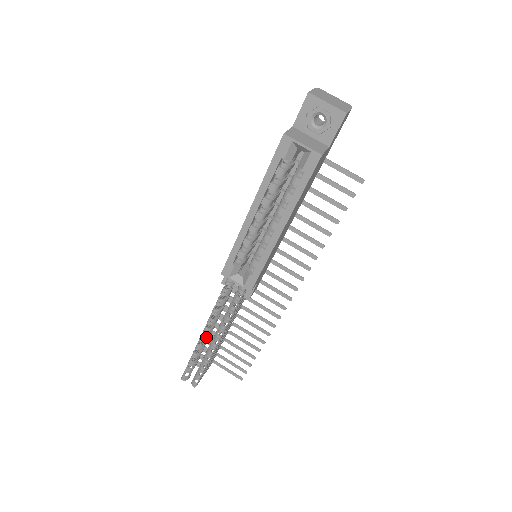
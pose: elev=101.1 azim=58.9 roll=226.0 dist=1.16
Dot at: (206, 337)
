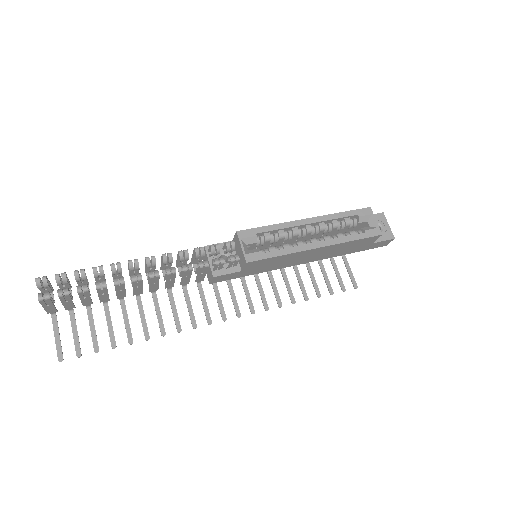
Dot at: occluded
